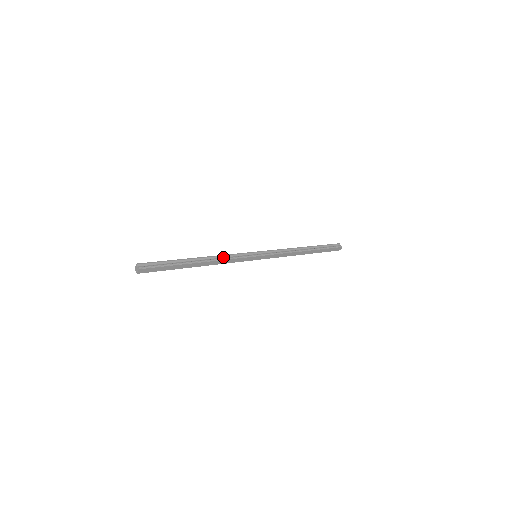
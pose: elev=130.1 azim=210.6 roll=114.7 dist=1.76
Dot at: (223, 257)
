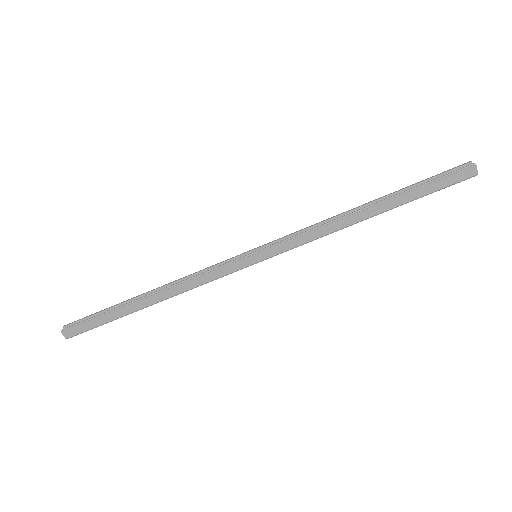
Dot at: (190, 277)
